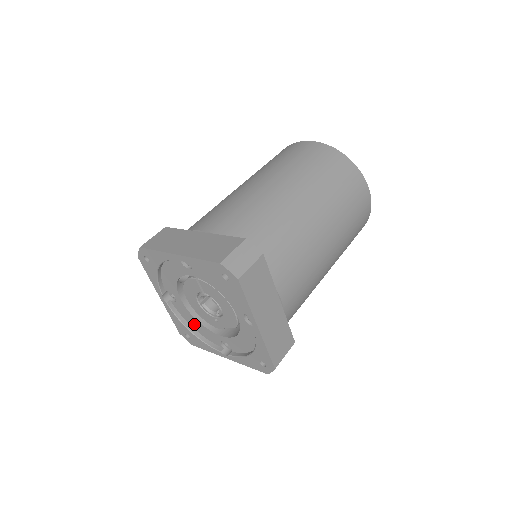
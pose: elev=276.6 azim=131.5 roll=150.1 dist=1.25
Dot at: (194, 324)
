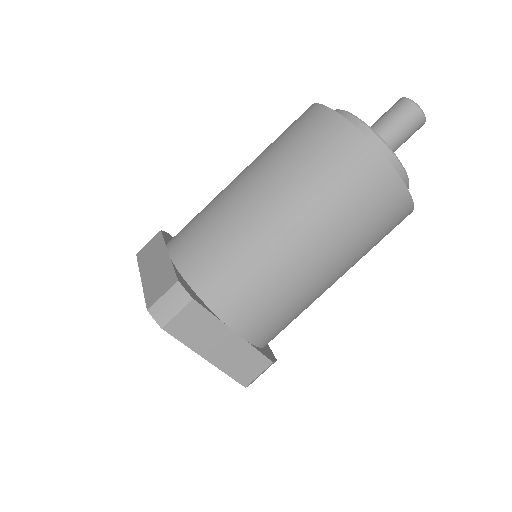
Dot at: occluded
